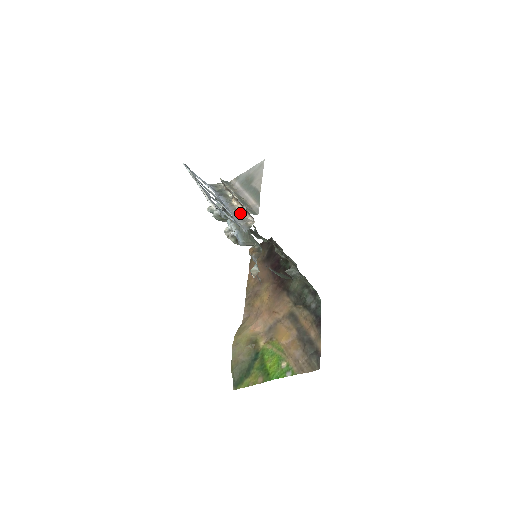
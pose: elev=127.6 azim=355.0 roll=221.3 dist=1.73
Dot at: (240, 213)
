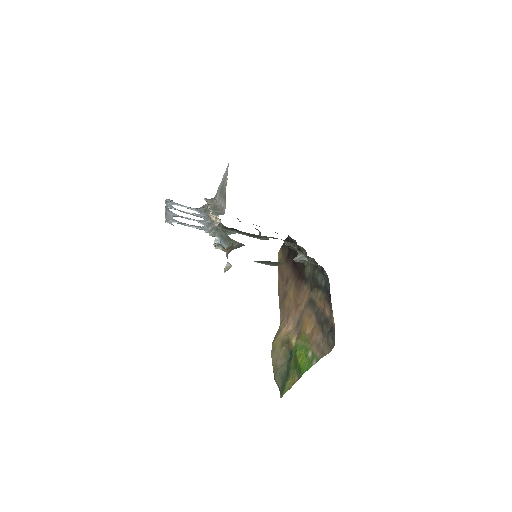
Dot at: (213, 220)
